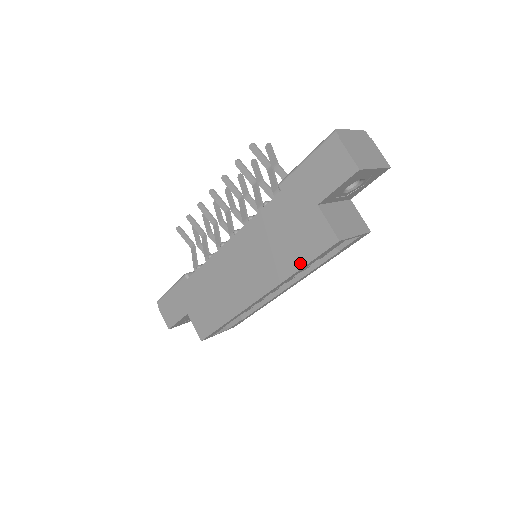
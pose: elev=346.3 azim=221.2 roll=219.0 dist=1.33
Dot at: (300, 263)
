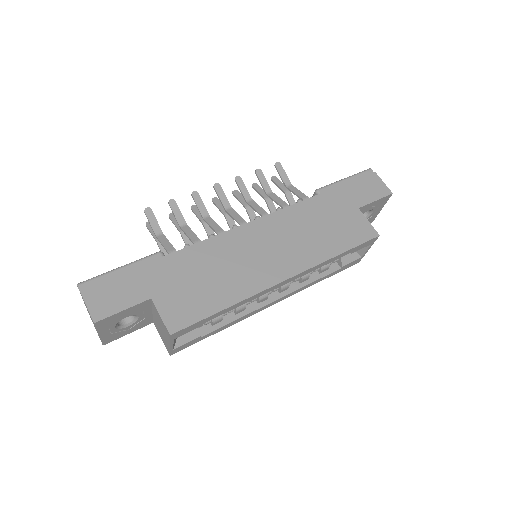
Dot at: (341, 249)
